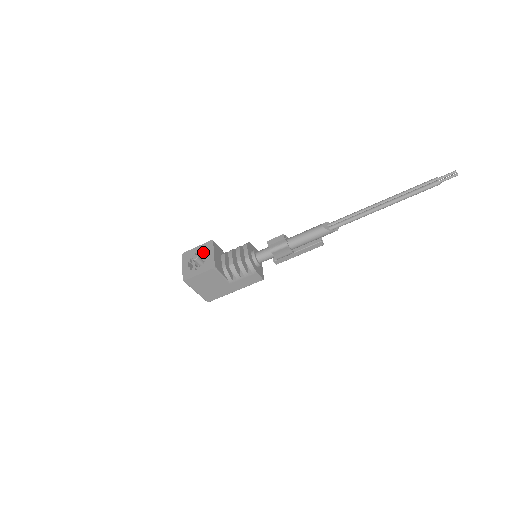
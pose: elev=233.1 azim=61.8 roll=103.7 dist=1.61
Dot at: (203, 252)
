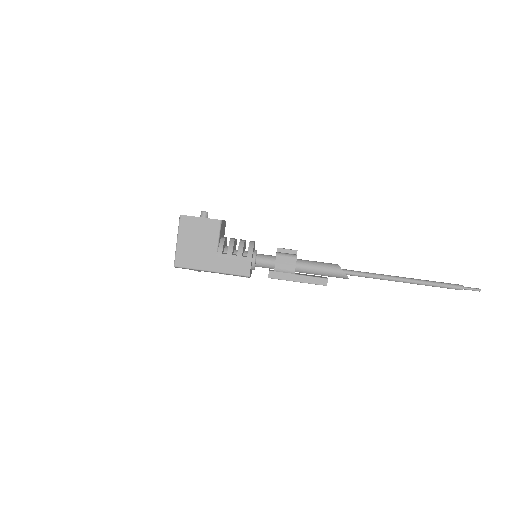
Dot at: occluded
